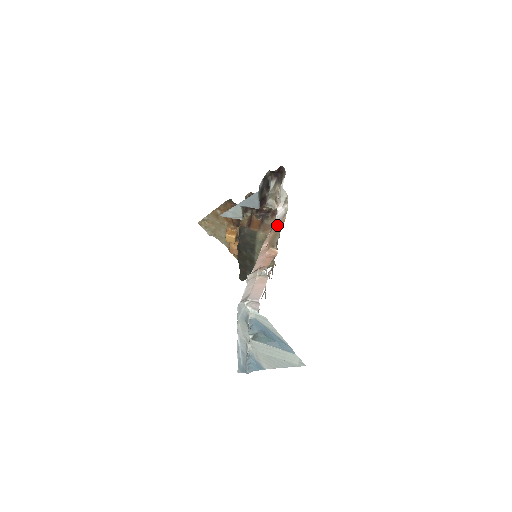
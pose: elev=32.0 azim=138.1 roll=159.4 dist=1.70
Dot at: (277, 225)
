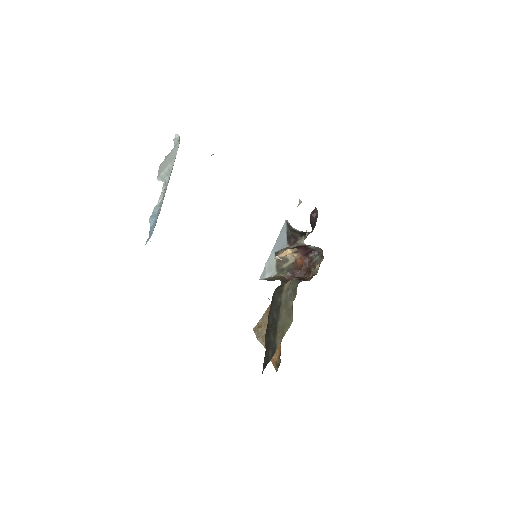
Dot at: occluded
